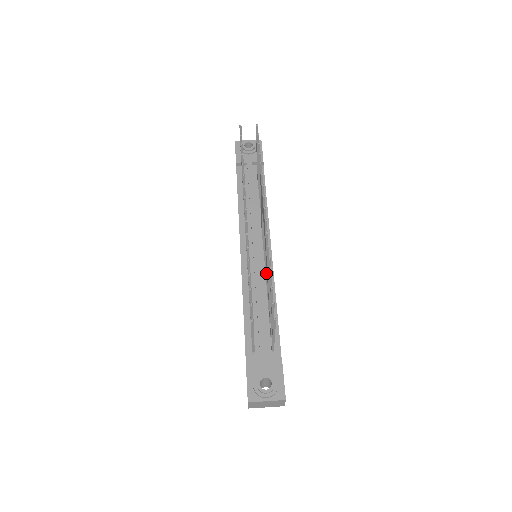
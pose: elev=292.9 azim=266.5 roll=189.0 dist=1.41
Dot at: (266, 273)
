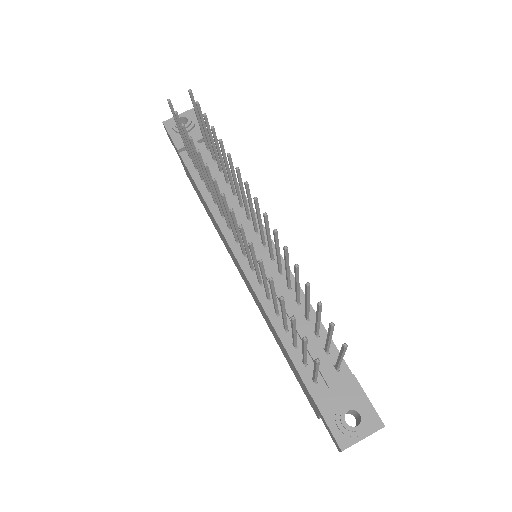
Dot at: (287, 277)
